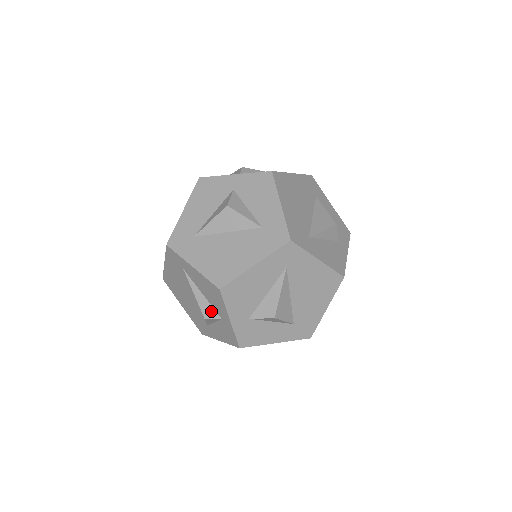
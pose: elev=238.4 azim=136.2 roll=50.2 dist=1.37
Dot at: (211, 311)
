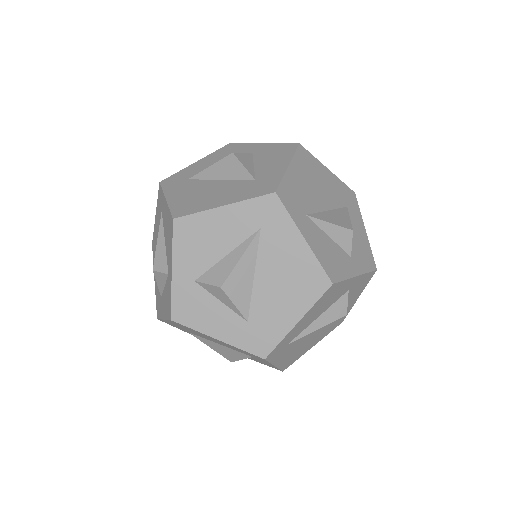
Dot at: (163, 262)
